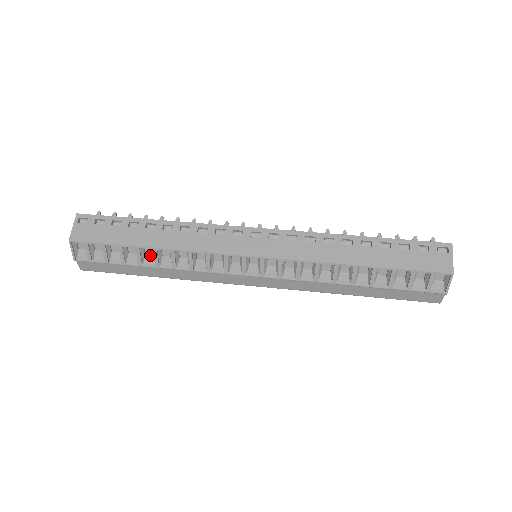
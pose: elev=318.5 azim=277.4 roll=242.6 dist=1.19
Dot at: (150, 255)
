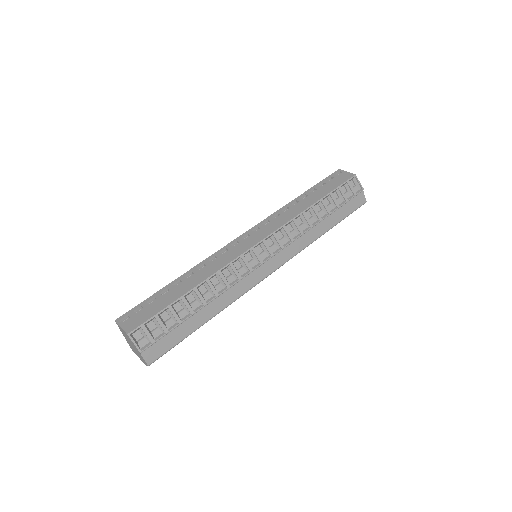
Dot at: (193, 301)
